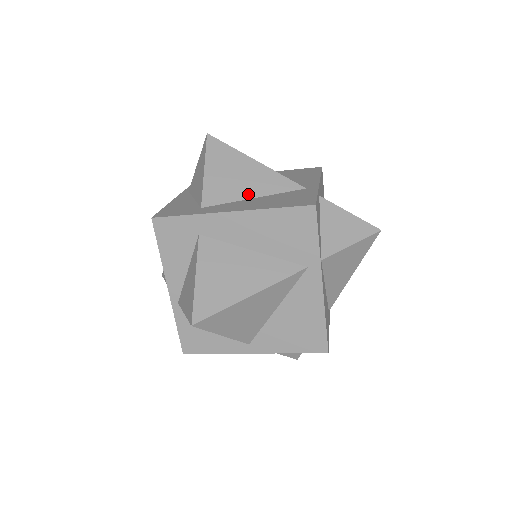
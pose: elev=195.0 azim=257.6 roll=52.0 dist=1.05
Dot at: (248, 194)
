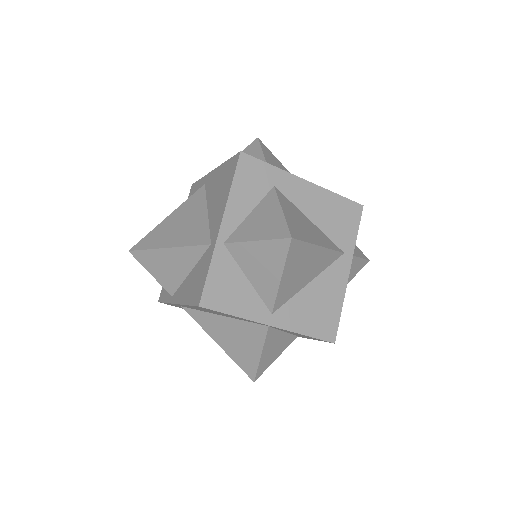
Dot at: occluded
